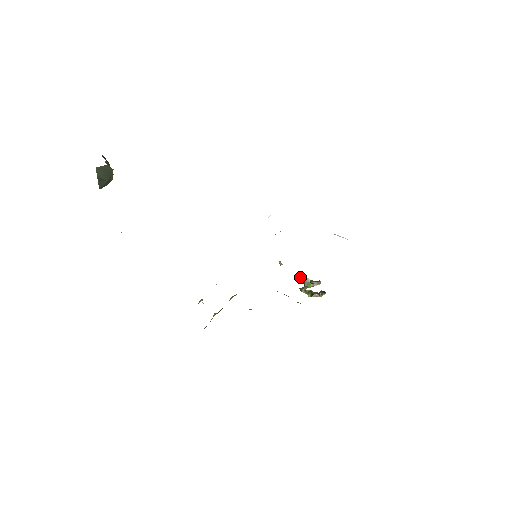
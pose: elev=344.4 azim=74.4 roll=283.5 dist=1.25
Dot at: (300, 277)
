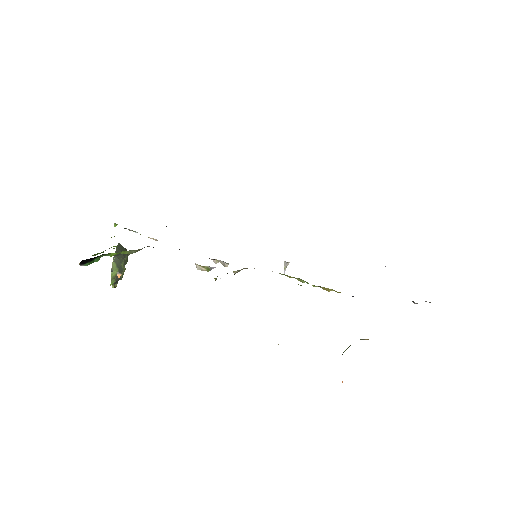
Dot at: occluded
